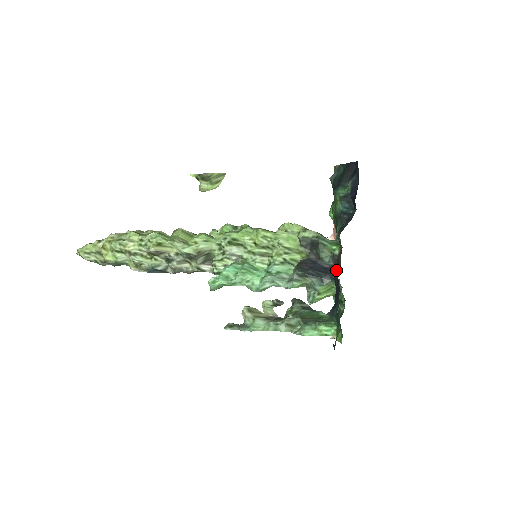
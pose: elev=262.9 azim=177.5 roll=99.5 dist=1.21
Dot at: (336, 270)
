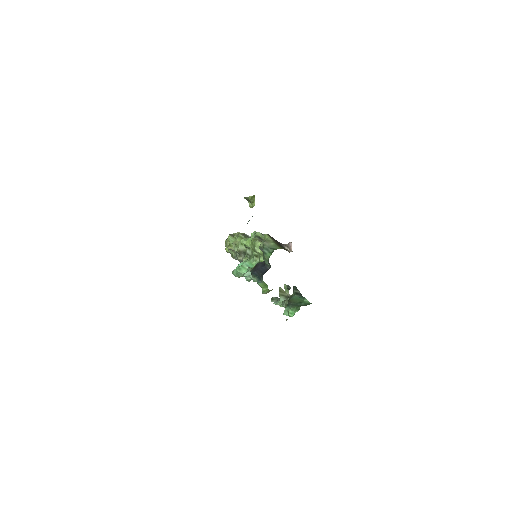
Dot at: occluded
